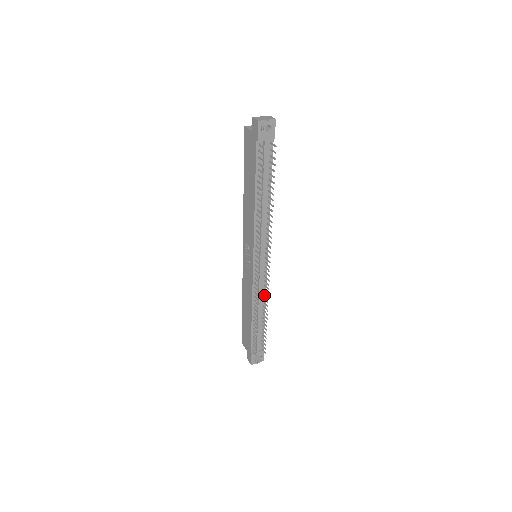
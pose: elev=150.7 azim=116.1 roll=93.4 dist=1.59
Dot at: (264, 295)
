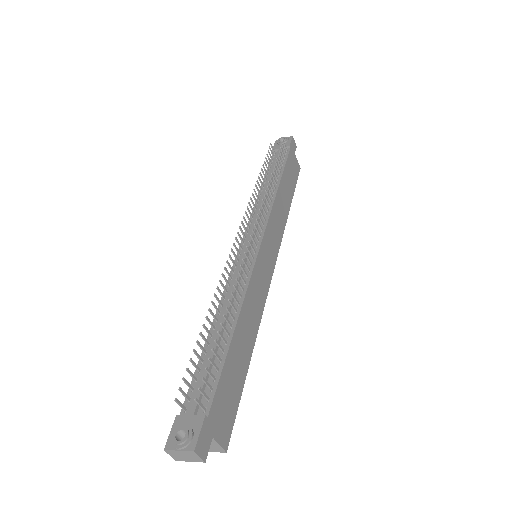
Dot at: (243, 294)
